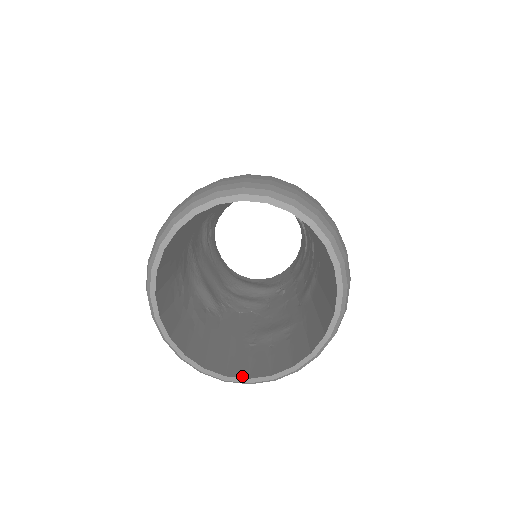
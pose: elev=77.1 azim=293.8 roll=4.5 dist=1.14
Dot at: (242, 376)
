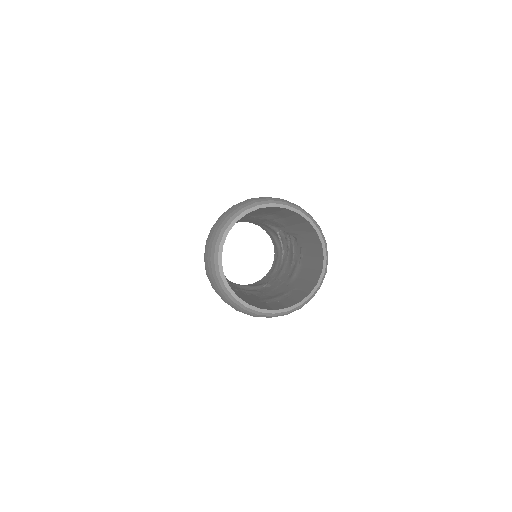
Dot at: (270, 309)
